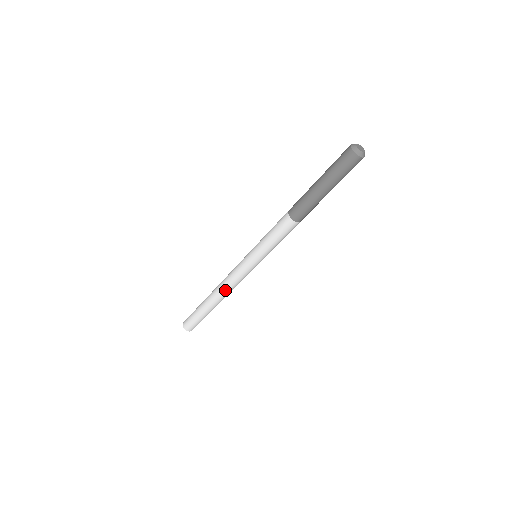
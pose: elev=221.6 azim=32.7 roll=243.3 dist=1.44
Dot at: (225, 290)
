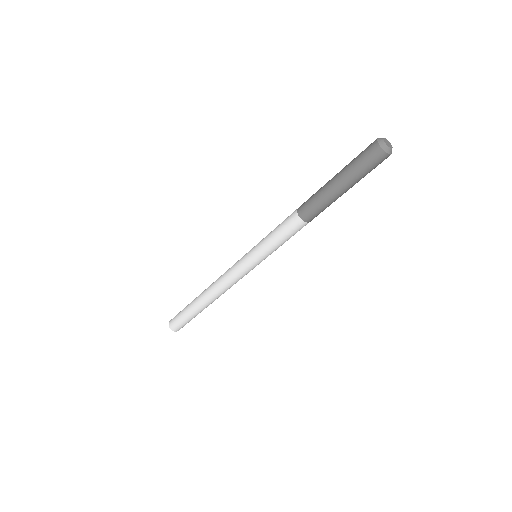
Dot at: (222, 292)
